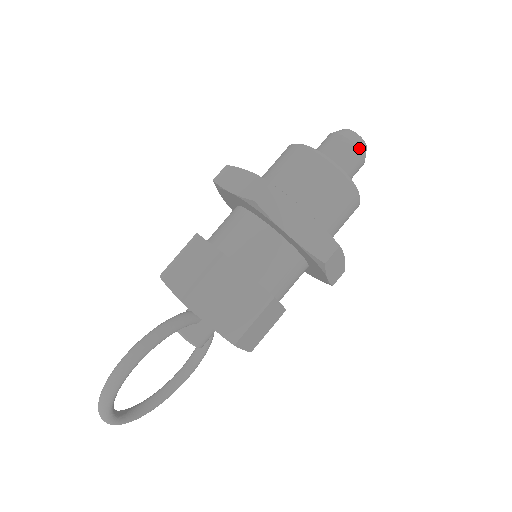
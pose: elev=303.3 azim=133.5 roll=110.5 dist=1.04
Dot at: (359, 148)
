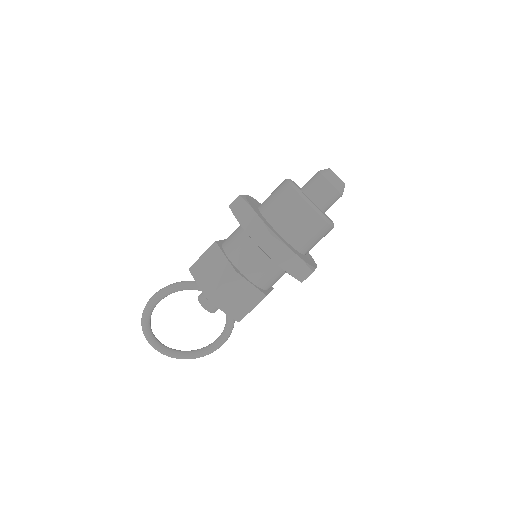
Dot at: (327, 179)
